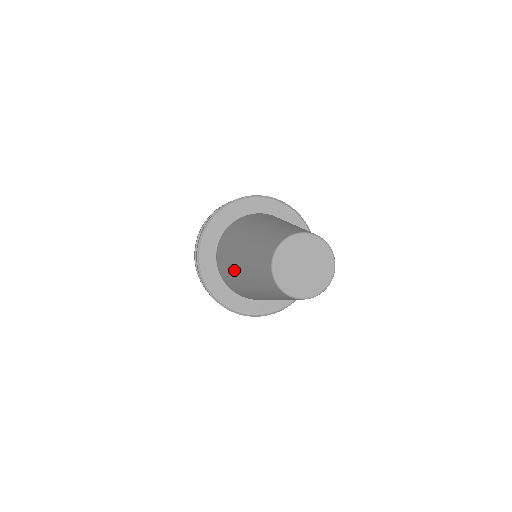
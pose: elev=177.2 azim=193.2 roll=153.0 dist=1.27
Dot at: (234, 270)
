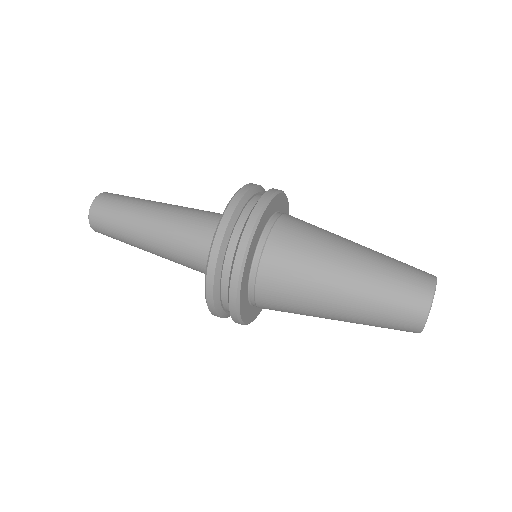
Dot at: occluded
